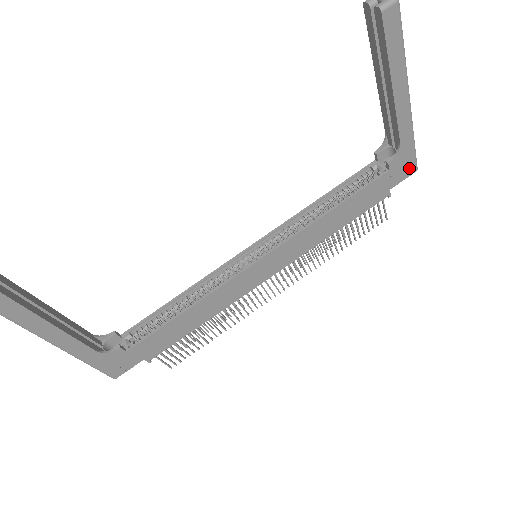
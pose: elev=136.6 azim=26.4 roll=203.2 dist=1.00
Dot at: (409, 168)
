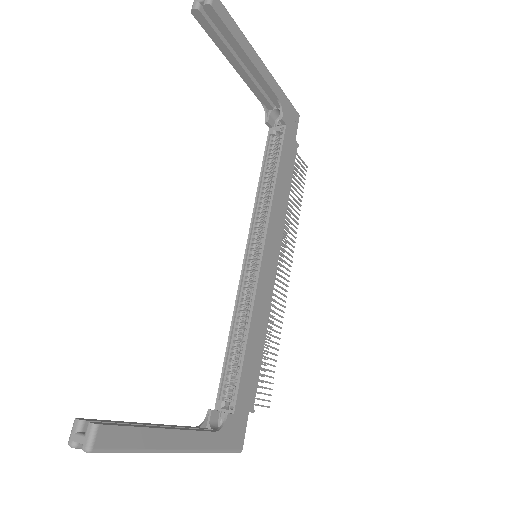
Dot at: (294, 116)
